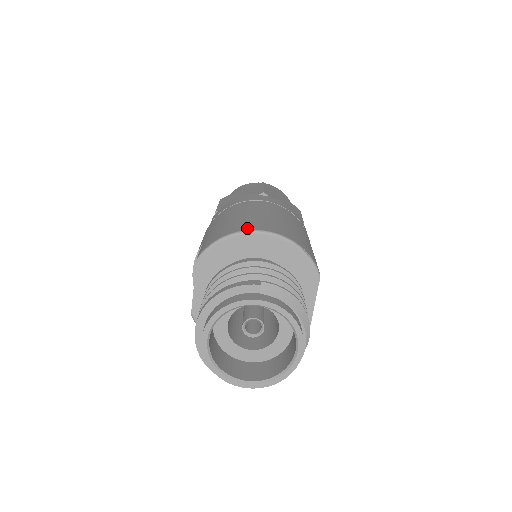
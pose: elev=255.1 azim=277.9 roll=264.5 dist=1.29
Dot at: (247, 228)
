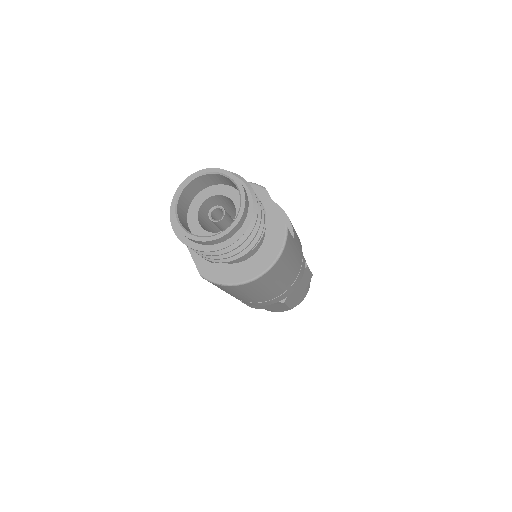
Dot at: occluded
